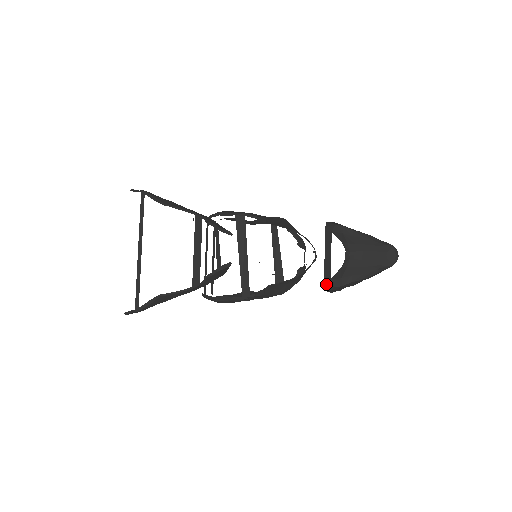
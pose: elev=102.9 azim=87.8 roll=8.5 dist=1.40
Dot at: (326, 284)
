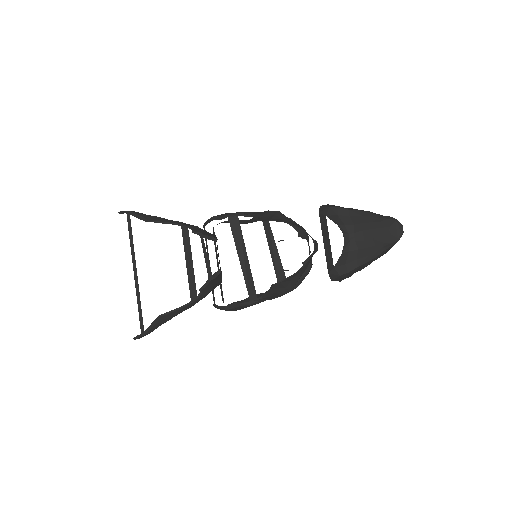
Dot at: (330, 274)
